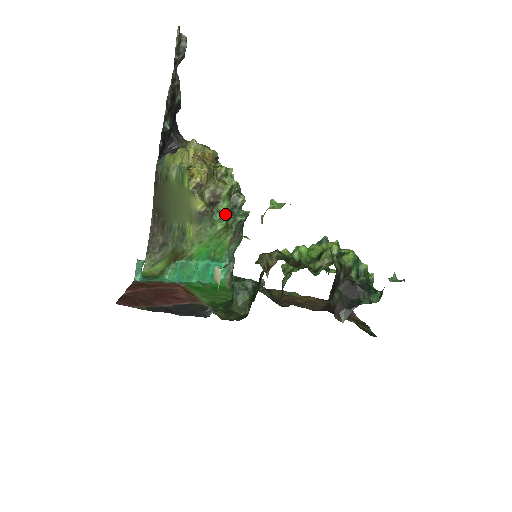
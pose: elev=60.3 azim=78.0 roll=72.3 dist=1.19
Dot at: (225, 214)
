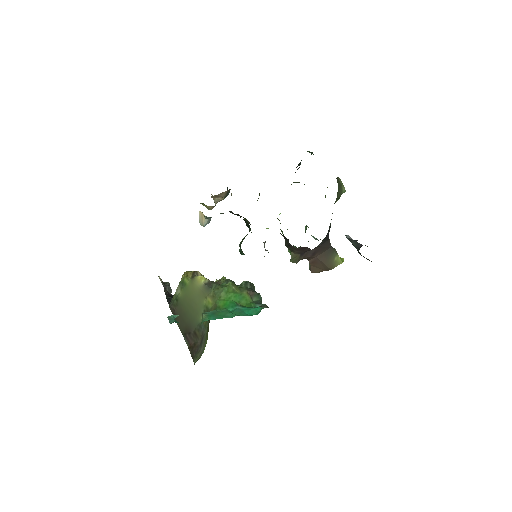
Dot at: (228, 280)
